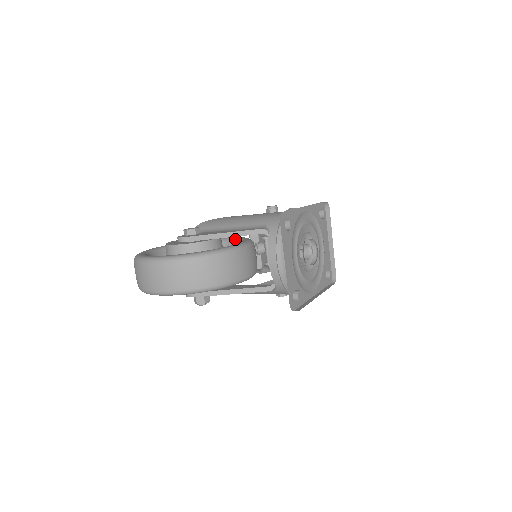
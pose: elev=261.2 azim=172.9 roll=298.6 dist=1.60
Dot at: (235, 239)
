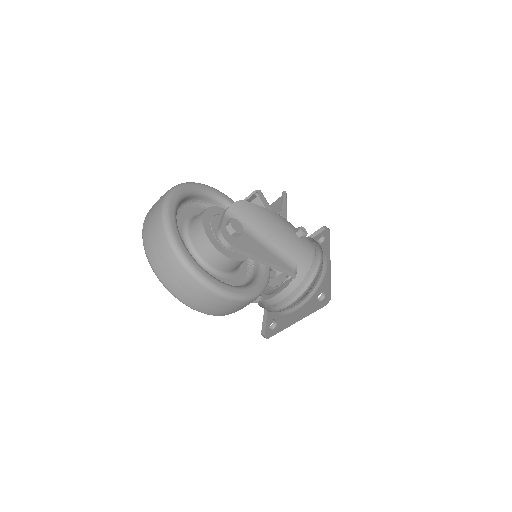
Dot at: occluded
